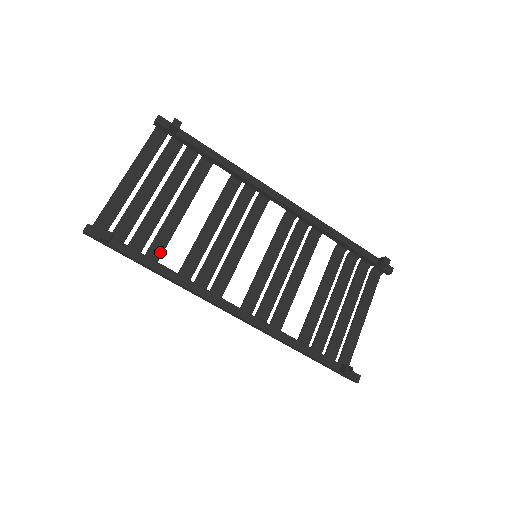
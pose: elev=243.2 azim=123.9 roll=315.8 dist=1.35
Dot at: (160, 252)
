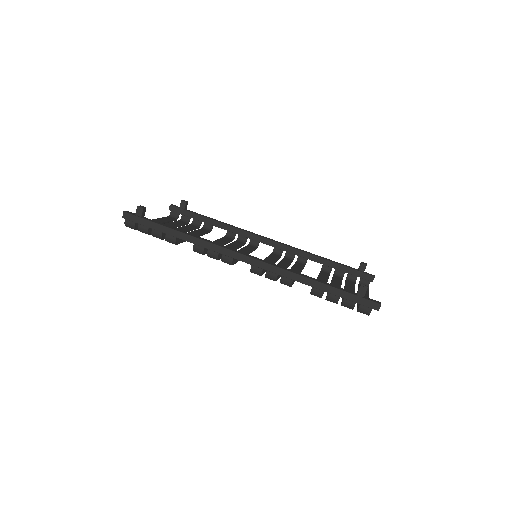
Dot at: (179, 241)
